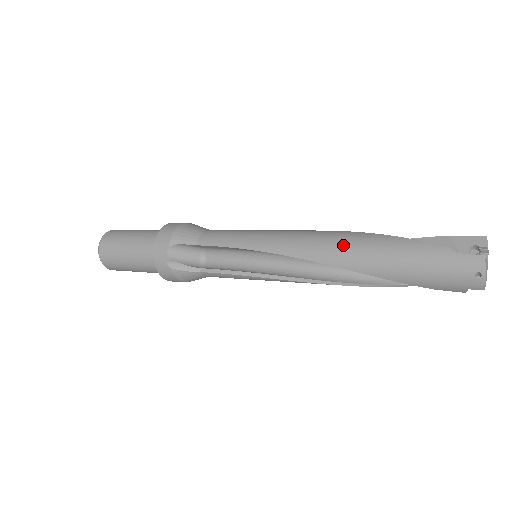
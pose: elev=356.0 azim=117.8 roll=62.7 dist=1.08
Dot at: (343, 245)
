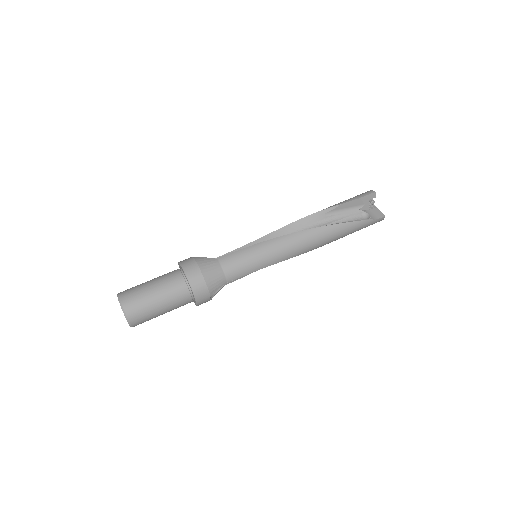
Dot at: (323, 240)
